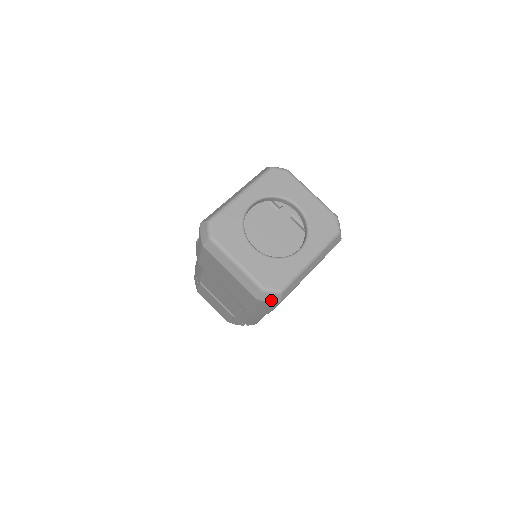
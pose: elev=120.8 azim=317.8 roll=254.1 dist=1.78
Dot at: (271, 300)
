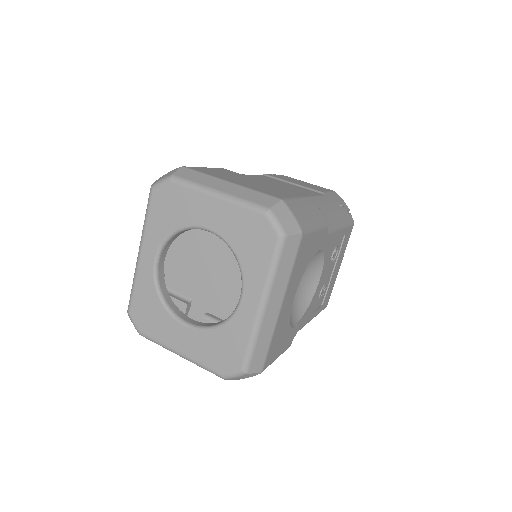
Dot at: (246, 377)
